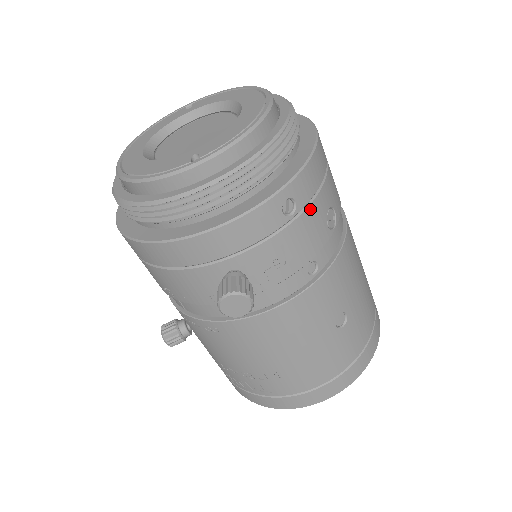
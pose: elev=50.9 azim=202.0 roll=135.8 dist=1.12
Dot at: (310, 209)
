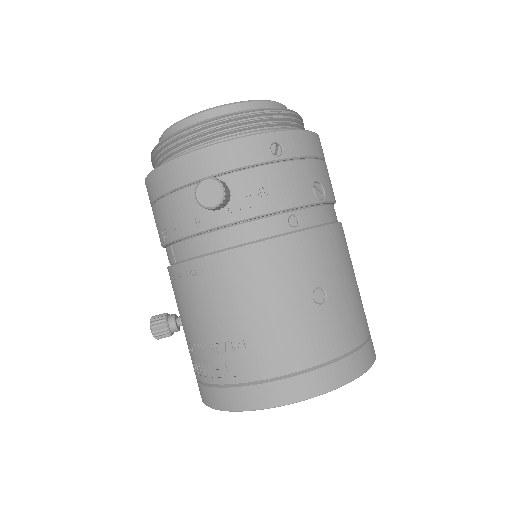
Dot at: (297, 164)
